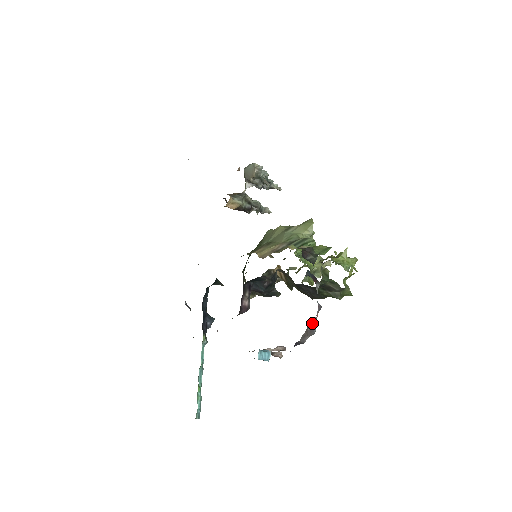
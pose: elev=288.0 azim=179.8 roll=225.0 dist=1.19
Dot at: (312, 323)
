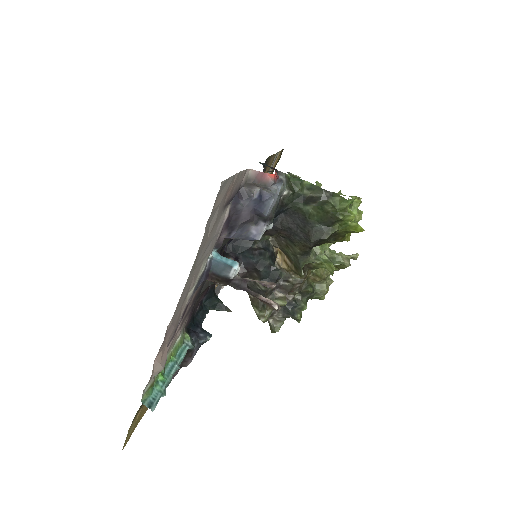
Dot at: (268, 187)
